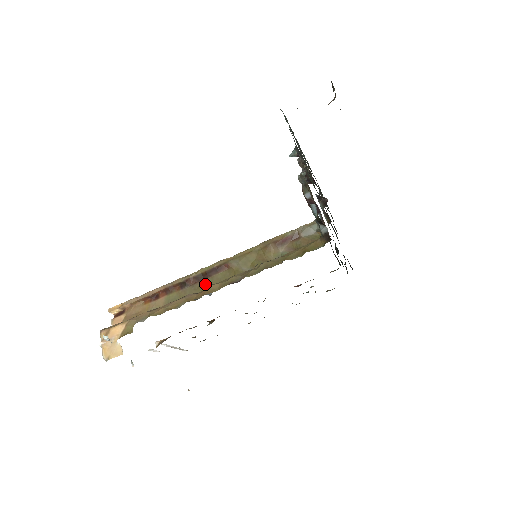
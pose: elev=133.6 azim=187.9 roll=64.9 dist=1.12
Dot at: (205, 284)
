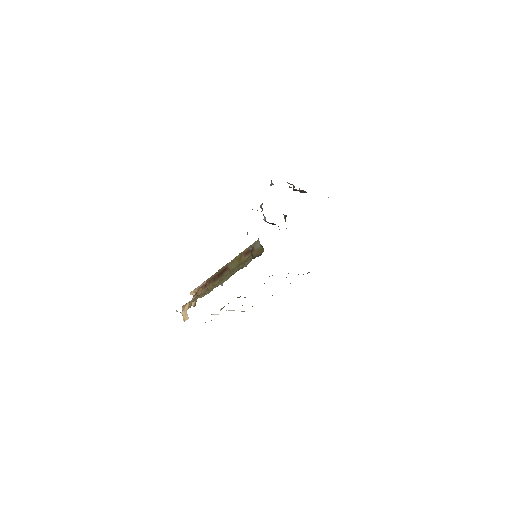
Dot at: occluded
